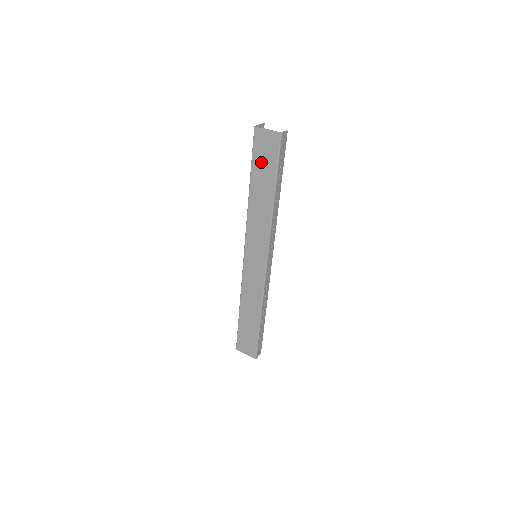
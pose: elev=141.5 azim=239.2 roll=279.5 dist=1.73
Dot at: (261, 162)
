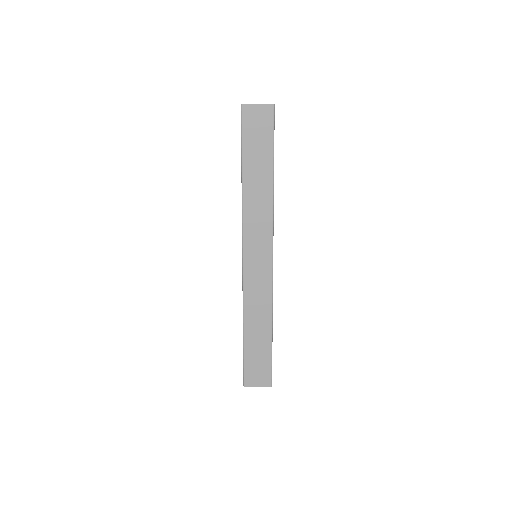
Dot at: (254, 142)
